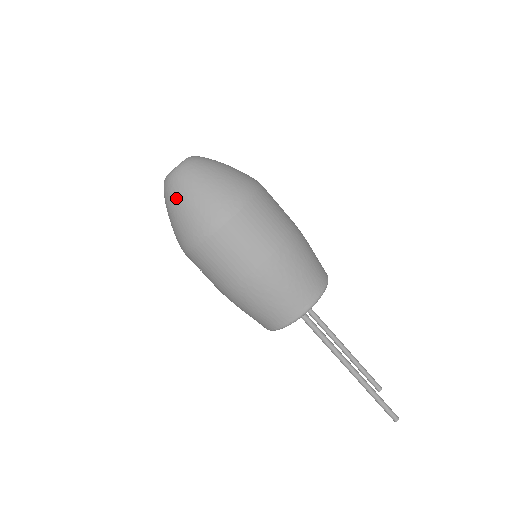
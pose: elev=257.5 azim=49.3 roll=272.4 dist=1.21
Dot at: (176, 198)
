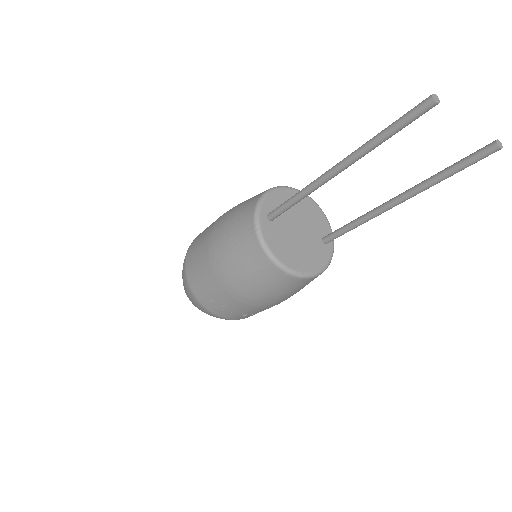
Dot at: occluded
